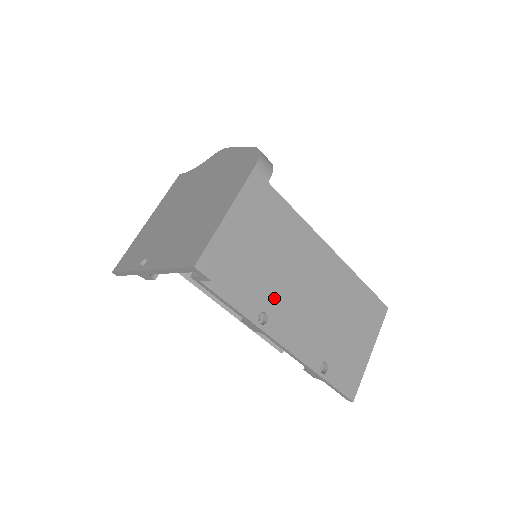
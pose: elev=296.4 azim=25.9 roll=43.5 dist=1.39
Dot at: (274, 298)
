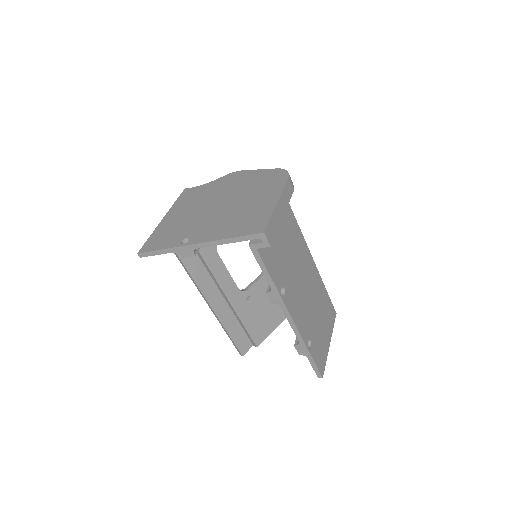
Dot at: (288, 279)
